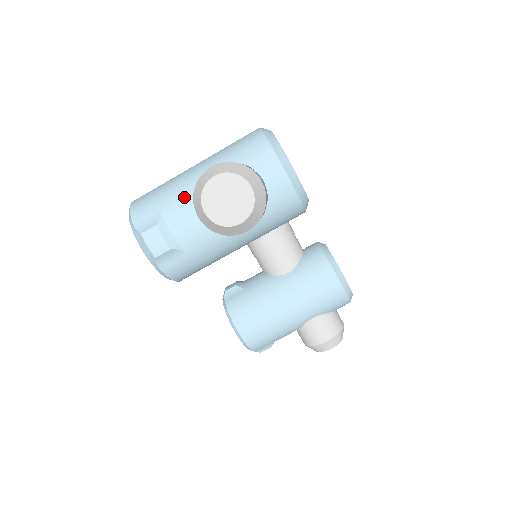
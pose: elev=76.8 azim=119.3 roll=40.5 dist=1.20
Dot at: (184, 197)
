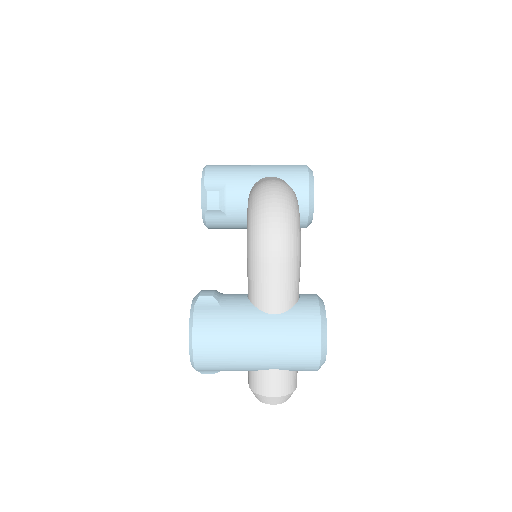
Dot at: occluded
